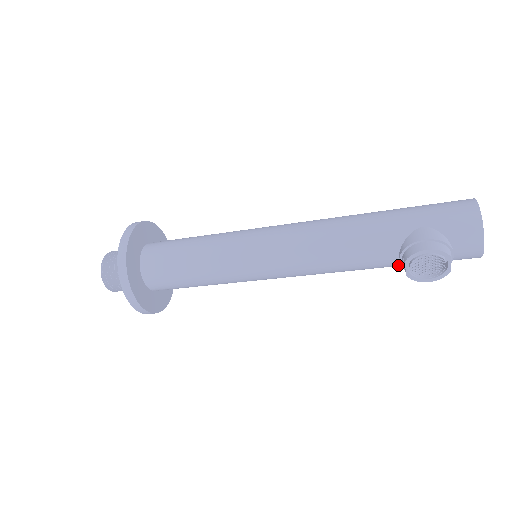
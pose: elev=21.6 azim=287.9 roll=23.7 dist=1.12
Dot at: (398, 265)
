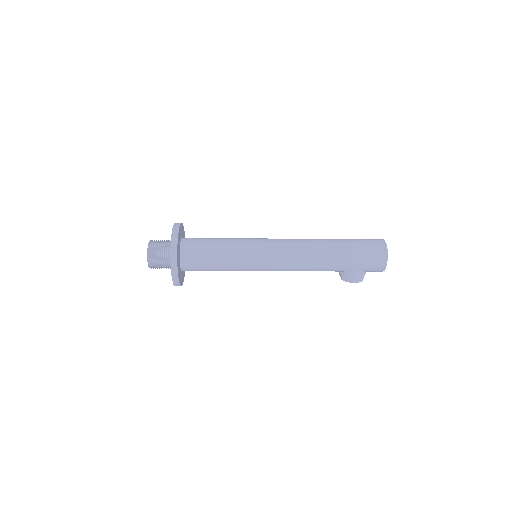
Dot at: occluded
